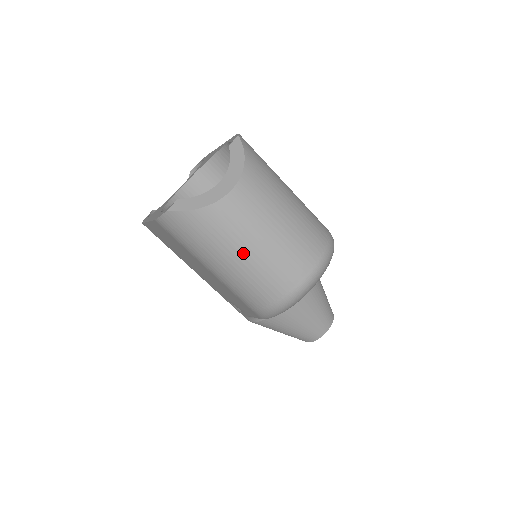
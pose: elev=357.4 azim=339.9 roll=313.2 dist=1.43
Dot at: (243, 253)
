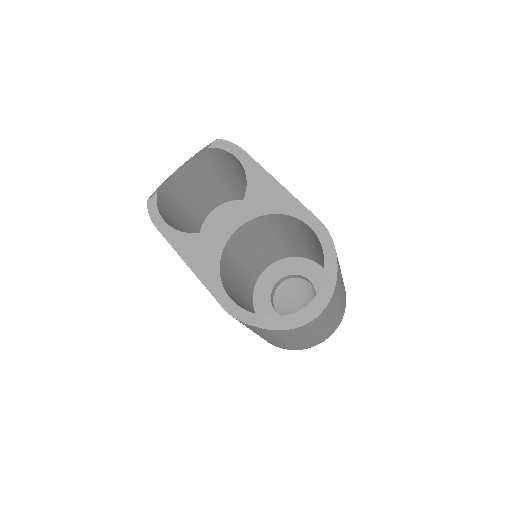
Dot at: (295, 341)
